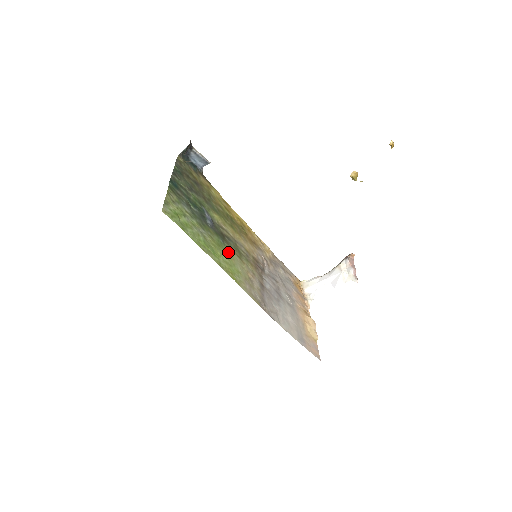
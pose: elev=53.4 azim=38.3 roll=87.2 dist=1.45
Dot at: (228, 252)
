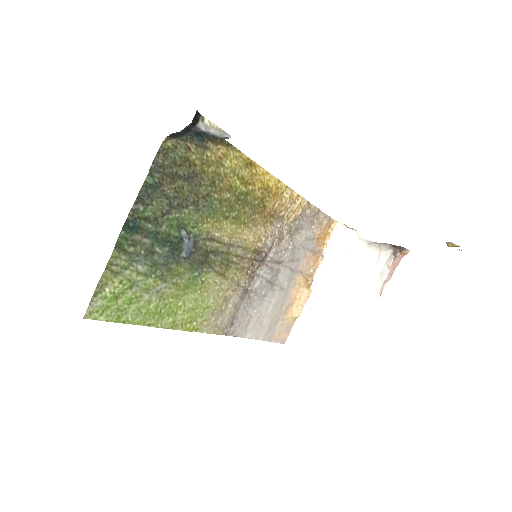
Dot at: (202, 284)
